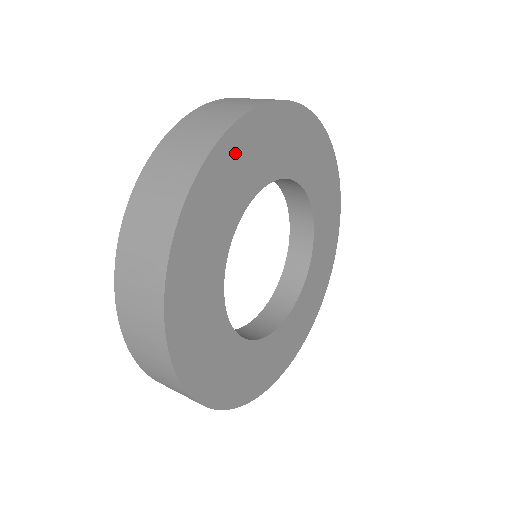
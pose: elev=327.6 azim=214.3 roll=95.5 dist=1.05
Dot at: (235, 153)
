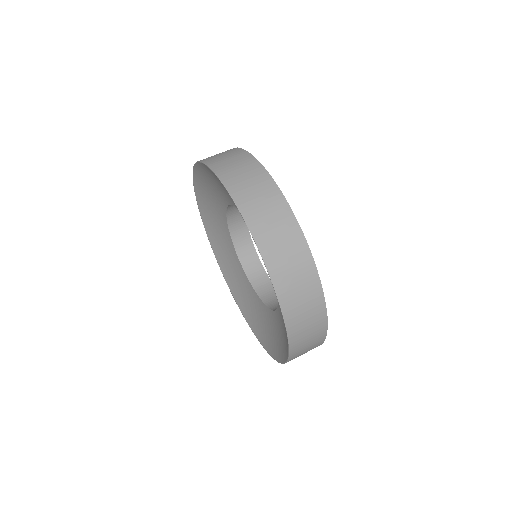
Dot at: occluded
